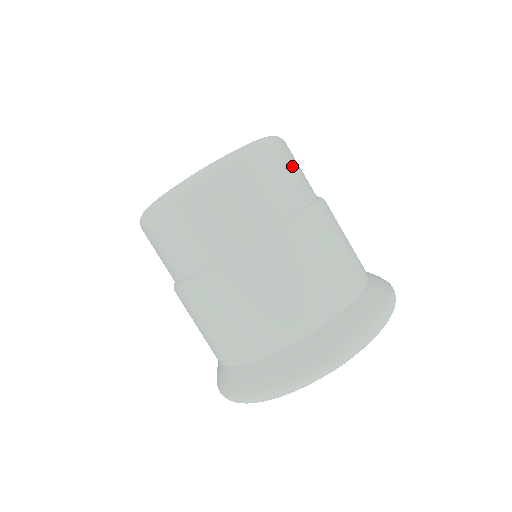
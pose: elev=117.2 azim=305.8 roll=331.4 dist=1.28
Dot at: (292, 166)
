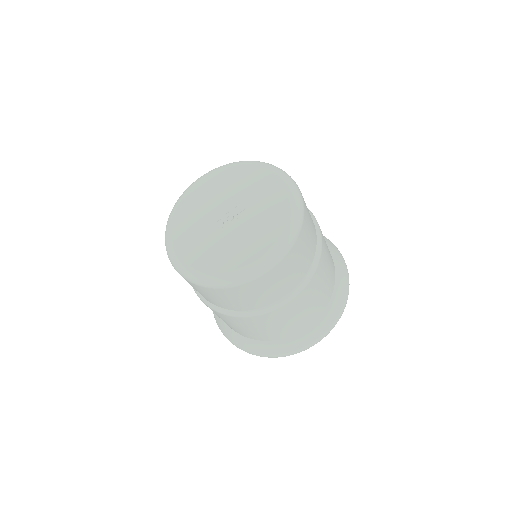
Dot at: (304, 247)
